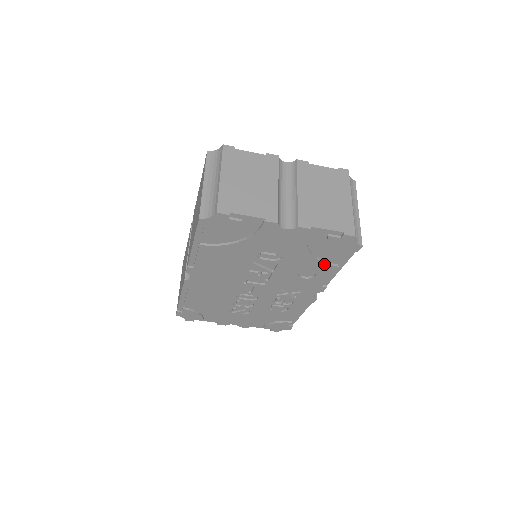
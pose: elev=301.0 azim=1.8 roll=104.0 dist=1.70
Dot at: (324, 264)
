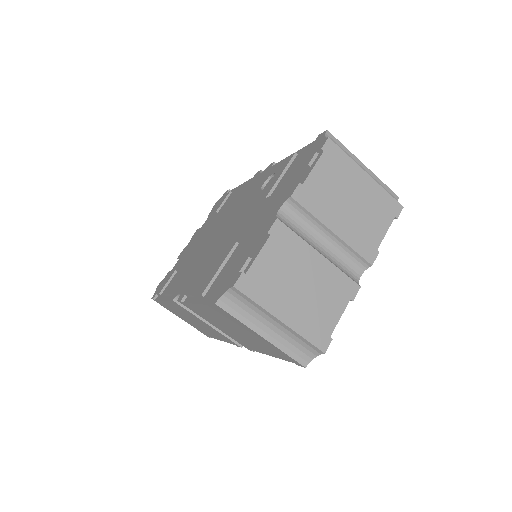
Dot at: occluded
